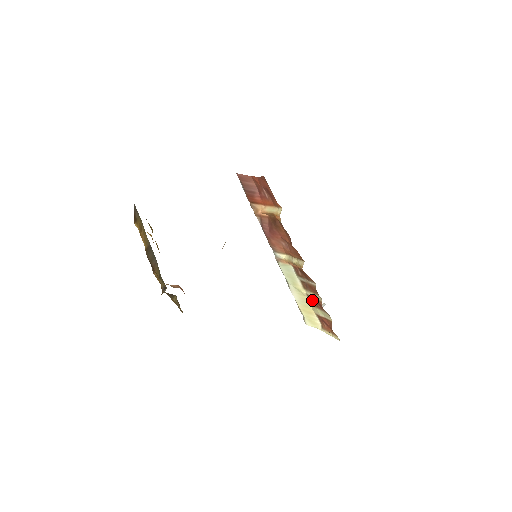
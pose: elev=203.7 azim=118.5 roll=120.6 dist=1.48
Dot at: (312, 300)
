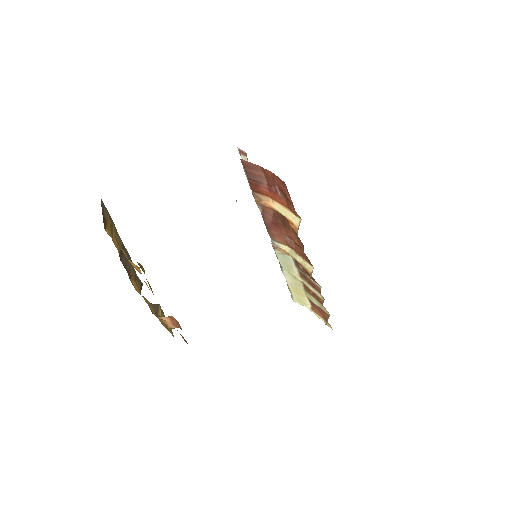
Dot at: (308, 288)
